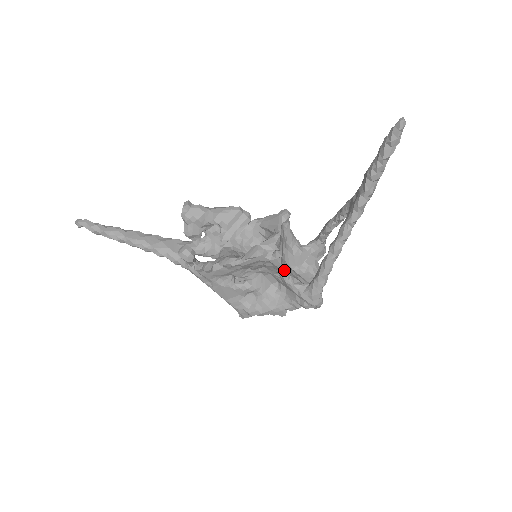
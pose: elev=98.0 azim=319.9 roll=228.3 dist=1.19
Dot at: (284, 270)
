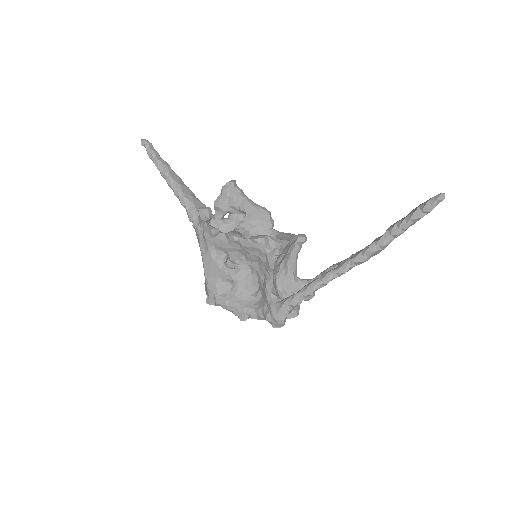
Dot at: (272, 274)
